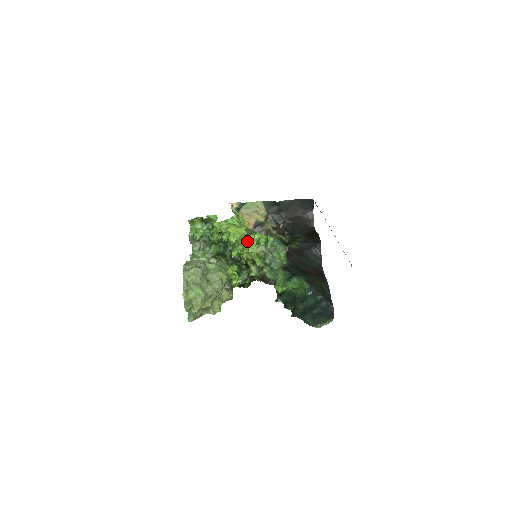
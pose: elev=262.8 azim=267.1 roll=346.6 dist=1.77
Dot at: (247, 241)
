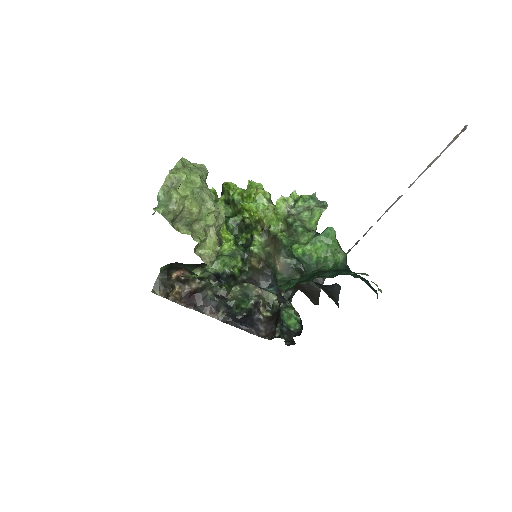
Dot at: occluded
